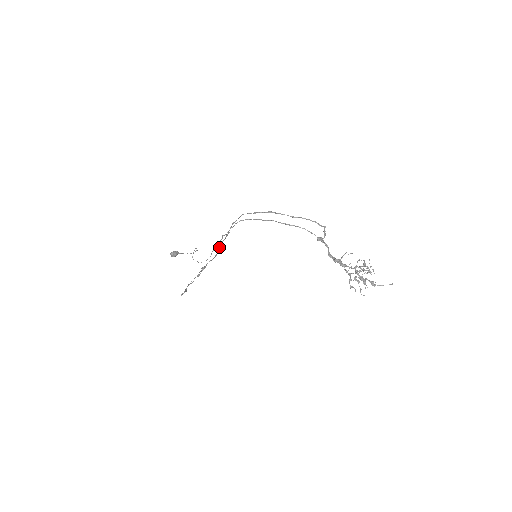
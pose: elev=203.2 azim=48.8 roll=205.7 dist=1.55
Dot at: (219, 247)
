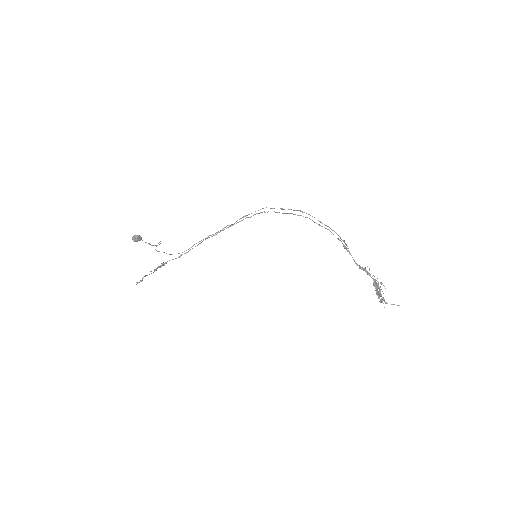
Dot at: (198, 244)
